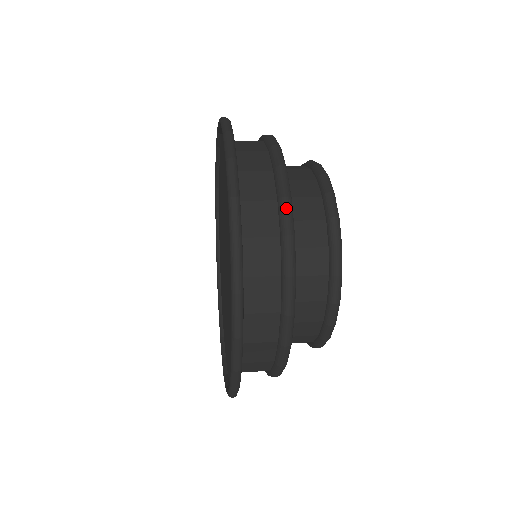
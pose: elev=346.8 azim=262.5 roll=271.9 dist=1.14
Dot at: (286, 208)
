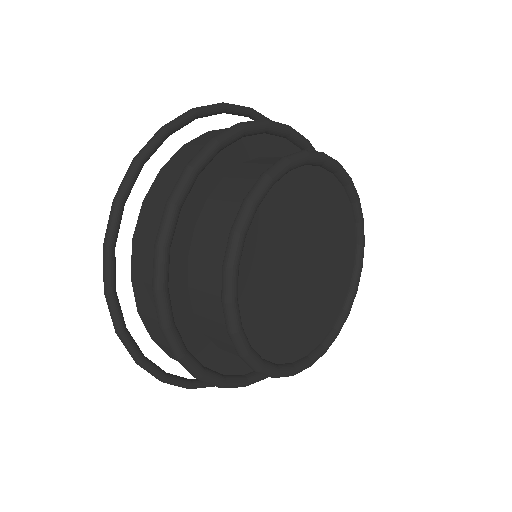
Dot at: (181, 176)
